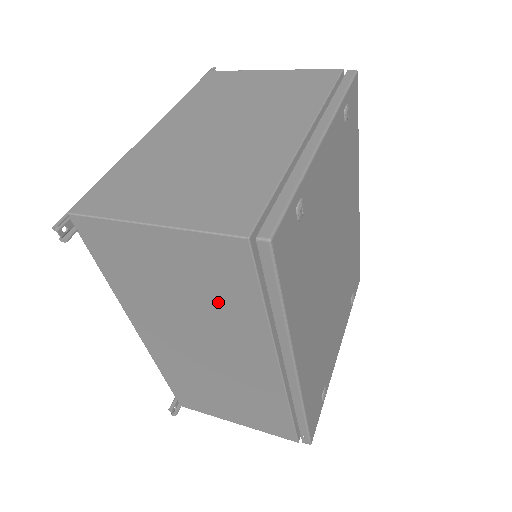
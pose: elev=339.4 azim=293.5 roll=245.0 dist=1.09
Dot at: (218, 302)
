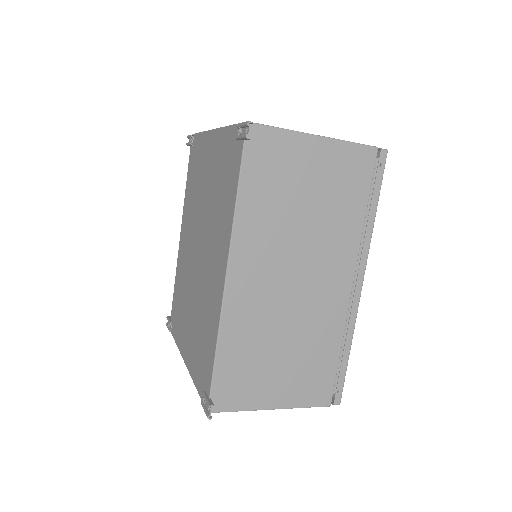
Dot at: (334, 211)
